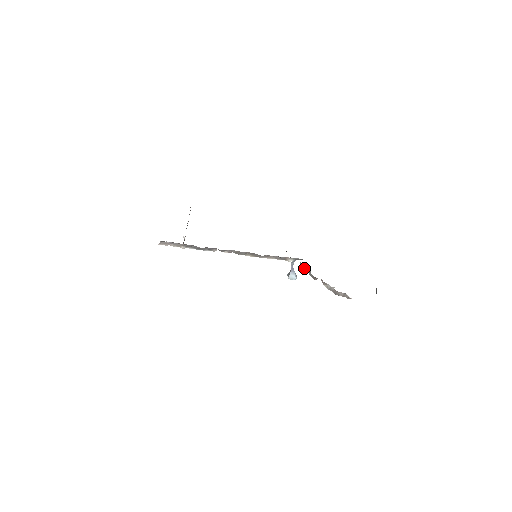
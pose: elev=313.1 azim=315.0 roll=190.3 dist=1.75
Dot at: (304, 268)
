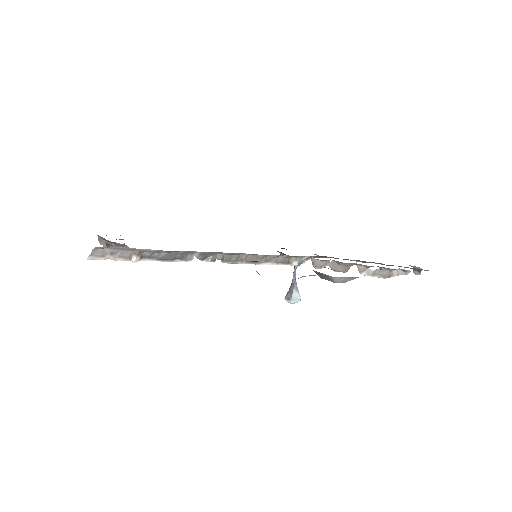
Dot at: (323, 263)
